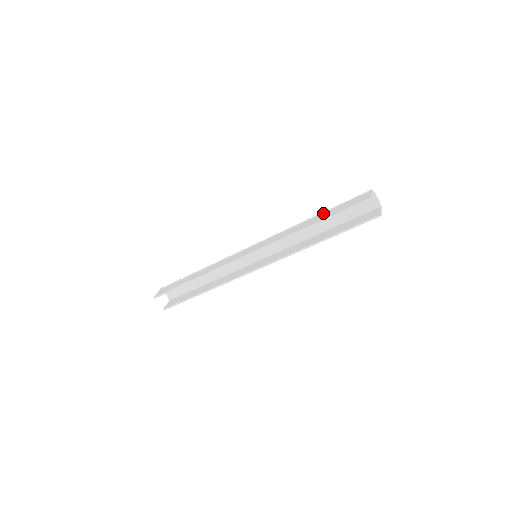
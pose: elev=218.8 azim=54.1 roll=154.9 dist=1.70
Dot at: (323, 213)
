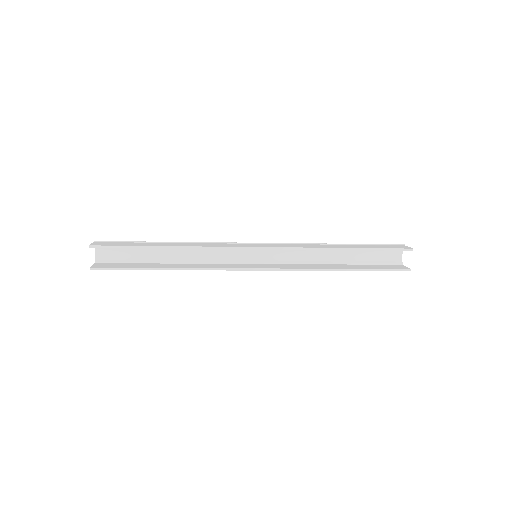
Dot at: (352, 244)
